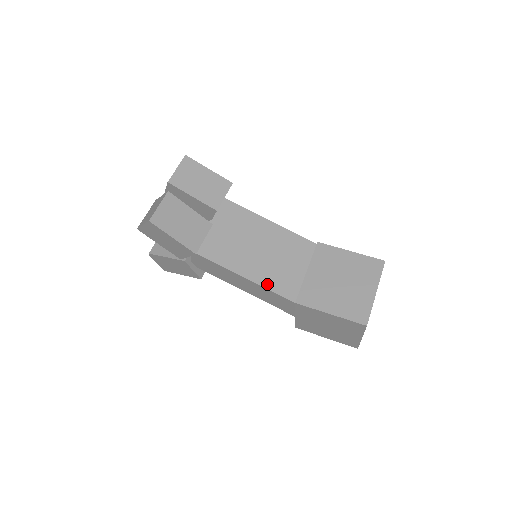
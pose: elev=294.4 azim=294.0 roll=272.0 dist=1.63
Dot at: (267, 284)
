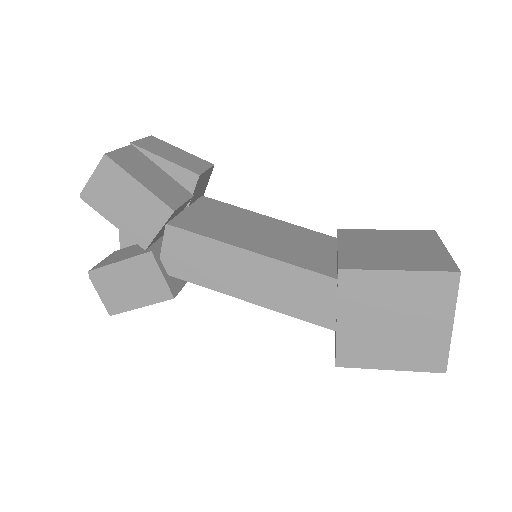
Dot at: (286, 259)
